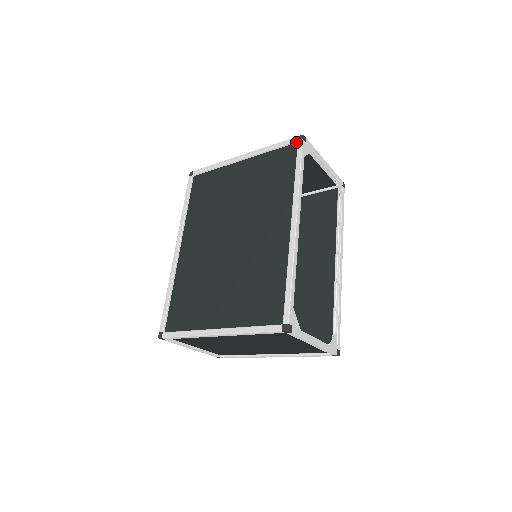
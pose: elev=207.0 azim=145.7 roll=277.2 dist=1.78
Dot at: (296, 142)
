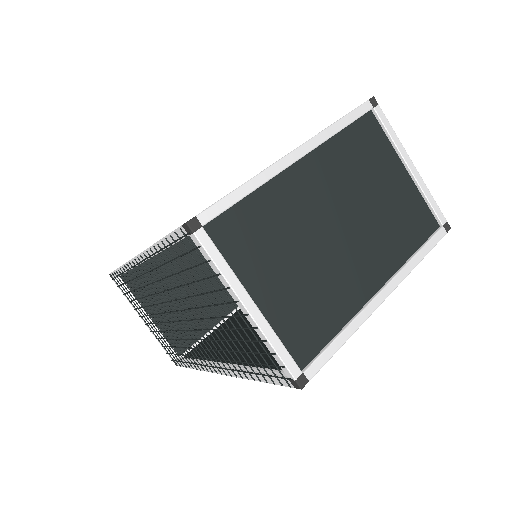
Dot at: occluded
